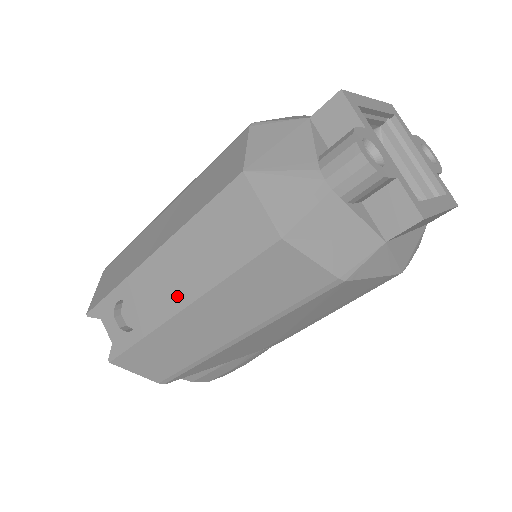
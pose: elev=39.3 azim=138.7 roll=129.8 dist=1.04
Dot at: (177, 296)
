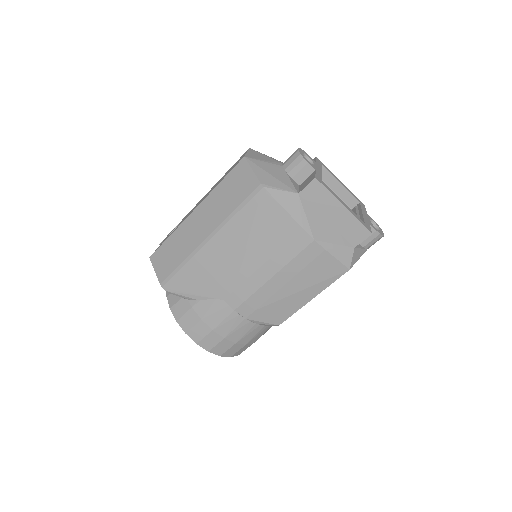
Dot at: occluded
